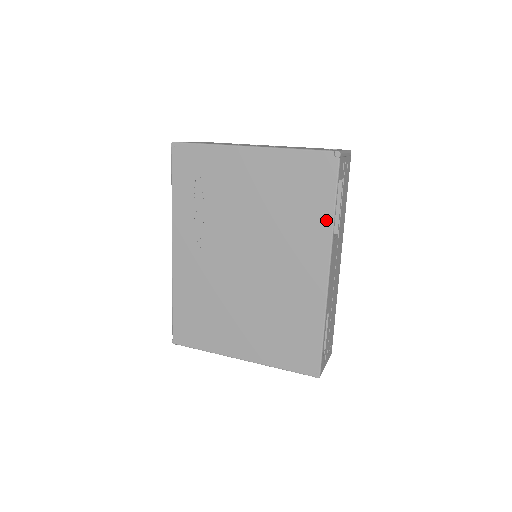
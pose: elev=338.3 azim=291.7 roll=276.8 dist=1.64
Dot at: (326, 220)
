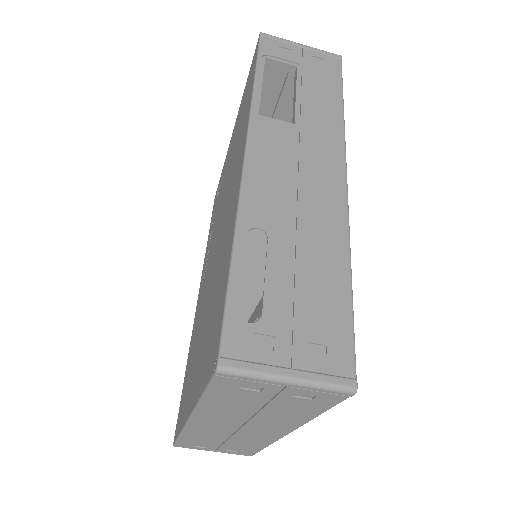
Dot at: (249, 102)
